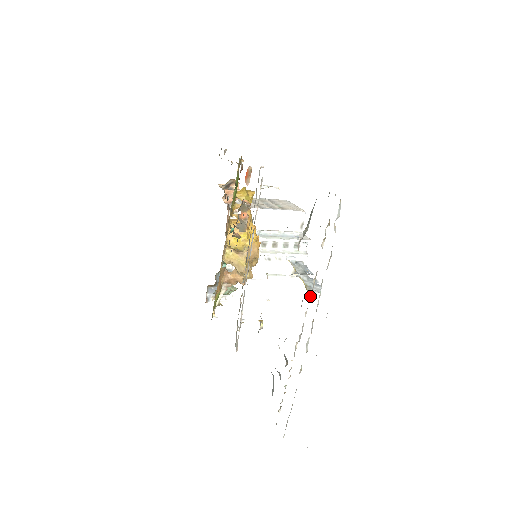
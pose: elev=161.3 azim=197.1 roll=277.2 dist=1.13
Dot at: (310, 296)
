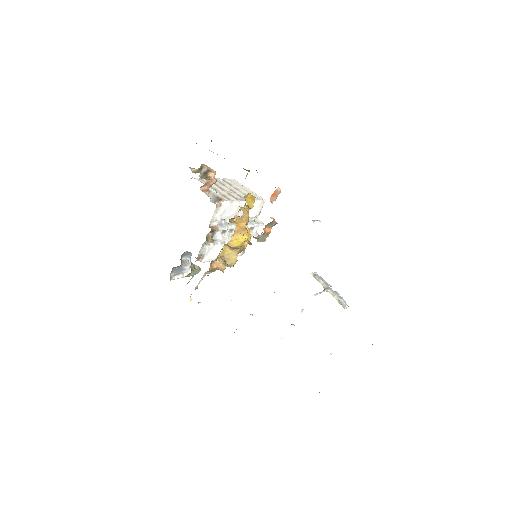
Dot at: occluded
